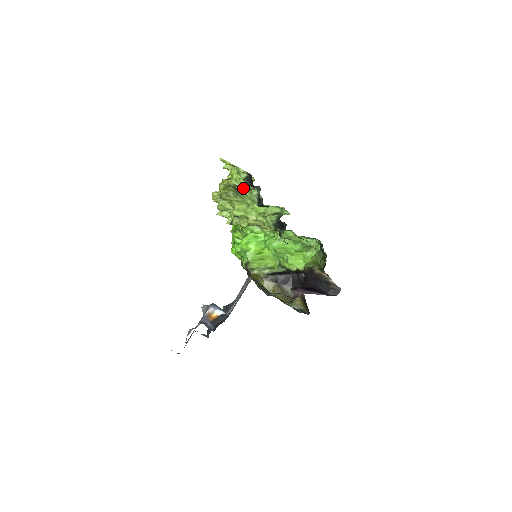
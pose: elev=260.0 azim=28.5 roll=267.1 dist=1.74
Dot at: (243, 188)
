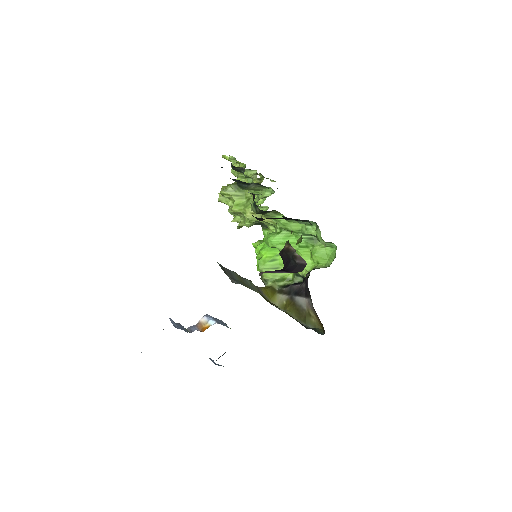
Dot at: occluded
